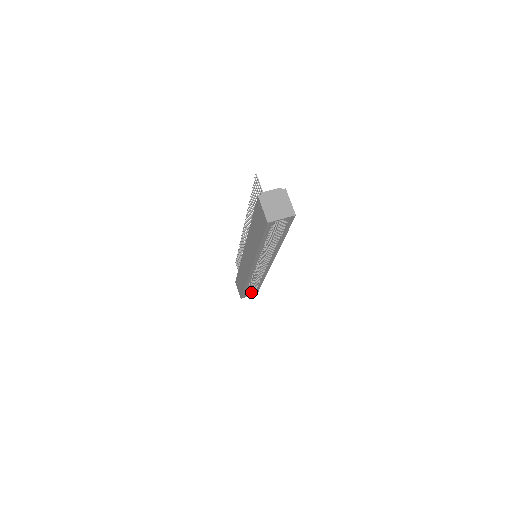
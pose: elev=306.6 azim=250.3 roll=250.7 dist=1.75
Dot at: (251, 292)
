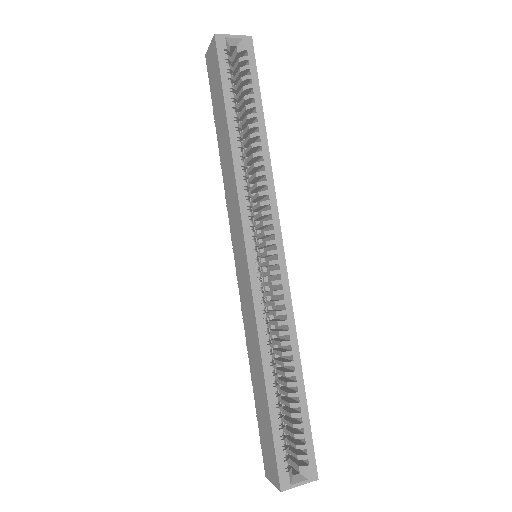
Dot at: (300, 466)
